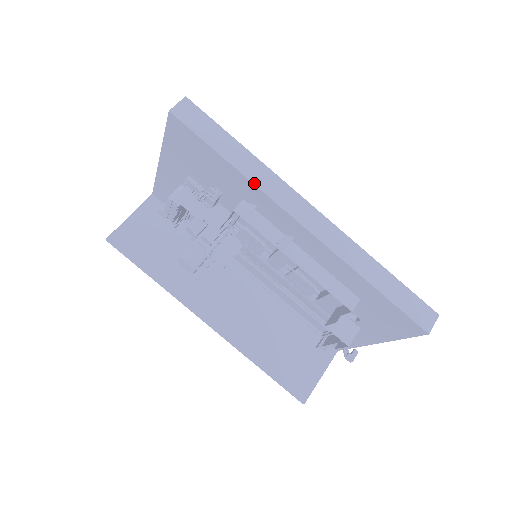
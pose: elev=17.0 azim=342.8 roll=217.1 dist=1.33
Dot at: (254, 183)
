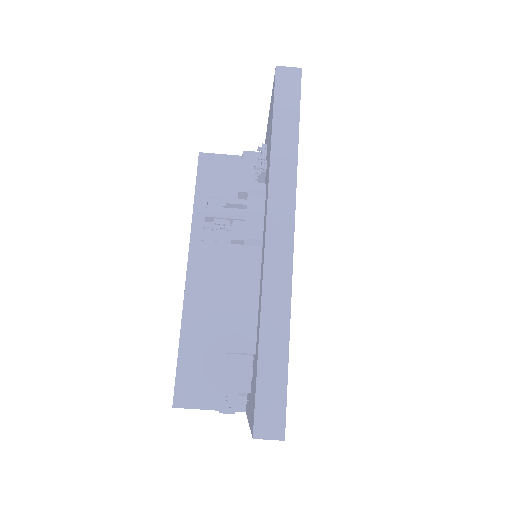
Dot at: (271, 168)
